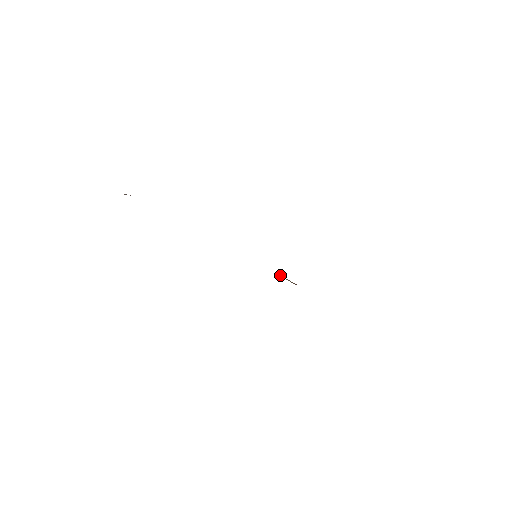
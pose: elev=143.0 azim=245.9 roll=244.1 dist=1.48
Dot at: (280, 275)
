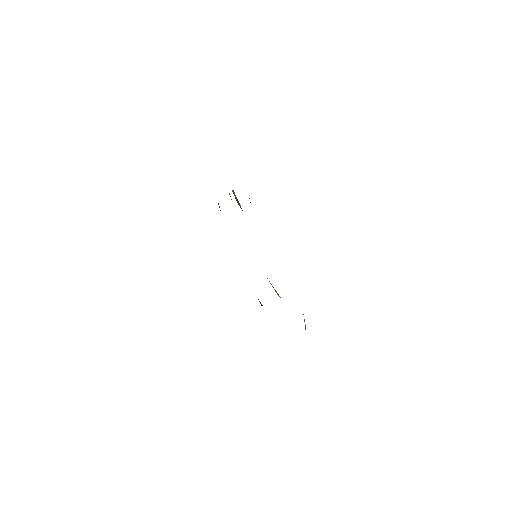
Dot at: occluded
